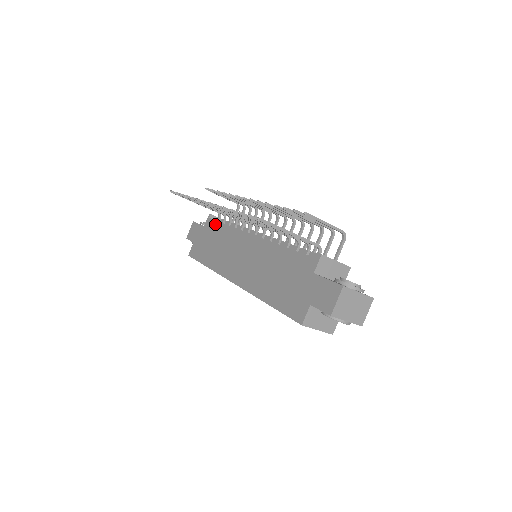
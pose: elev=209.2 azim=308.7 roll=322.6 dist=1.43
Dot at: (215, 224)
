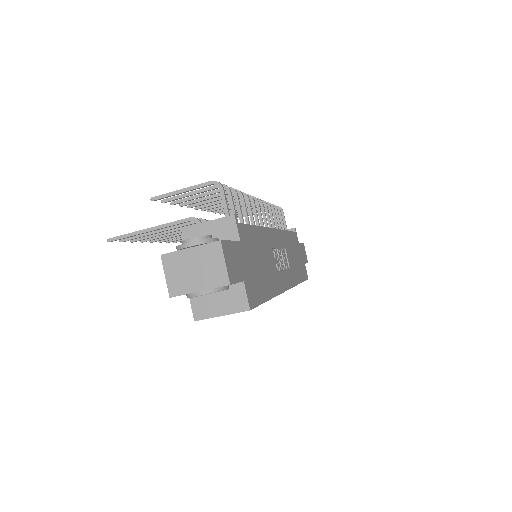
Dot at: occluded
